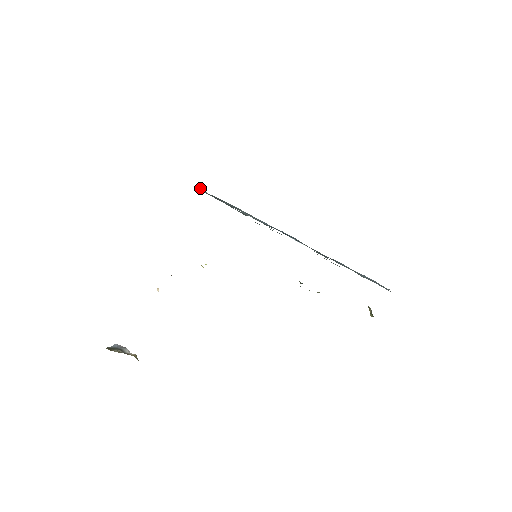
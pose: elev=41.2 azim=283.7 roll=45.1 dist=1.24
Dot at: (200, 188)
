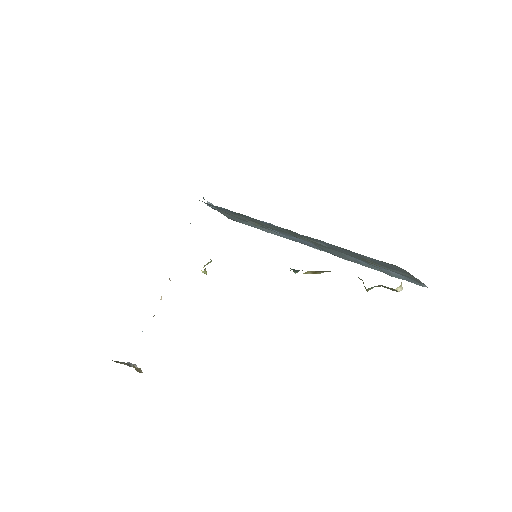
Dot at: occluded
